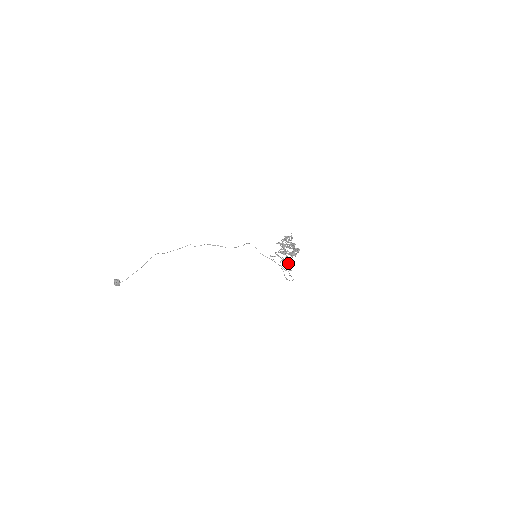
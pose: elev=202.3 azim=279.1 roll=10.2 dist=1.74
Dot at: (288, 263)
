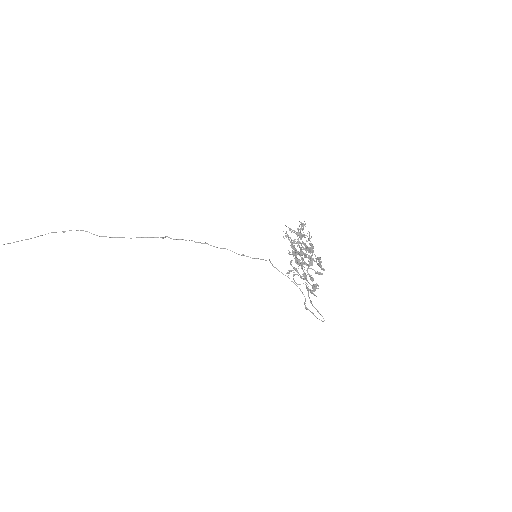
Dot at: (312, 287)
